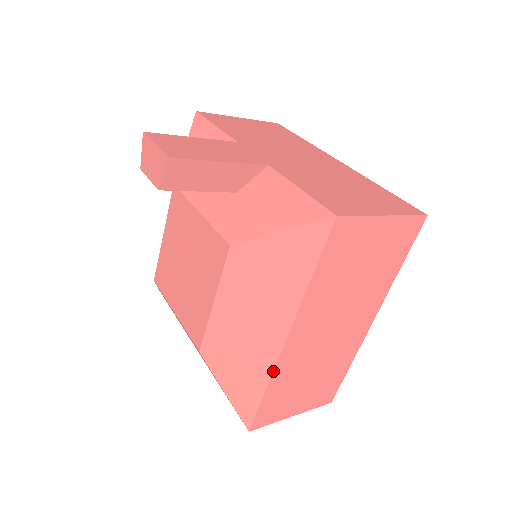
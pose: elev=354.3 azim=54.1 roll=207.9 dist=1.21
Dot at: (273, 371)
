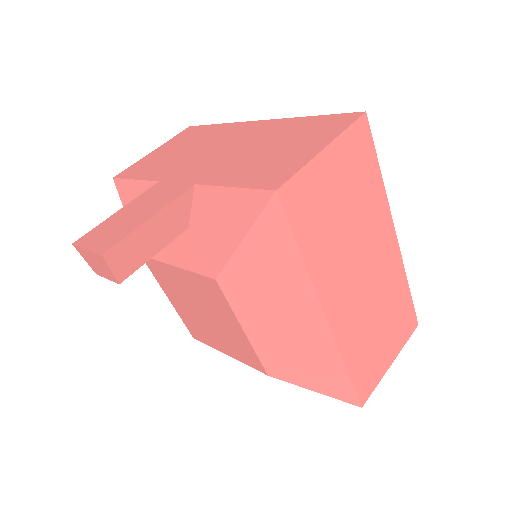
Dot at: (338, 349)
